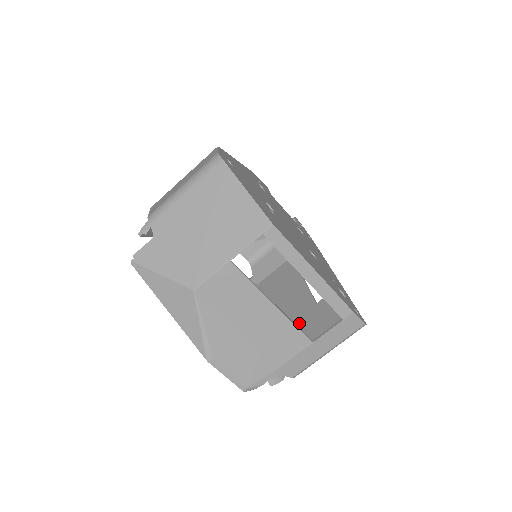
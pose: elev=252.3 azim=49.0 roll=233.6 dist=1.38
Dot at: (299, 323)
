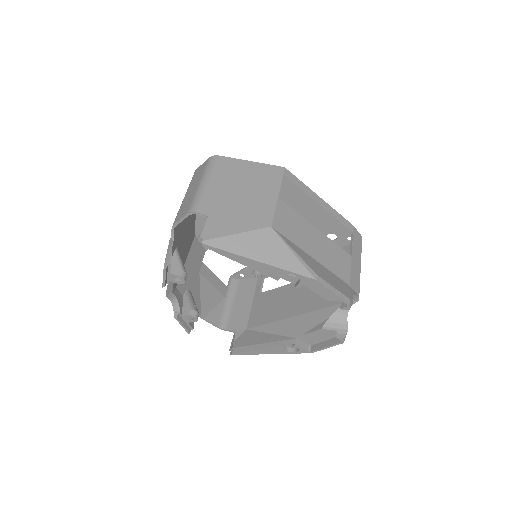
Dot at: occluded
